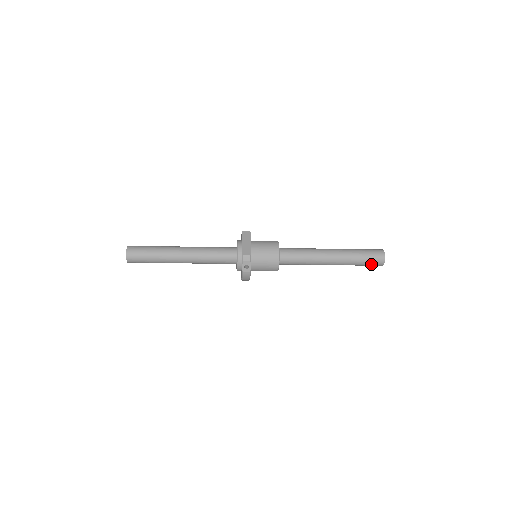
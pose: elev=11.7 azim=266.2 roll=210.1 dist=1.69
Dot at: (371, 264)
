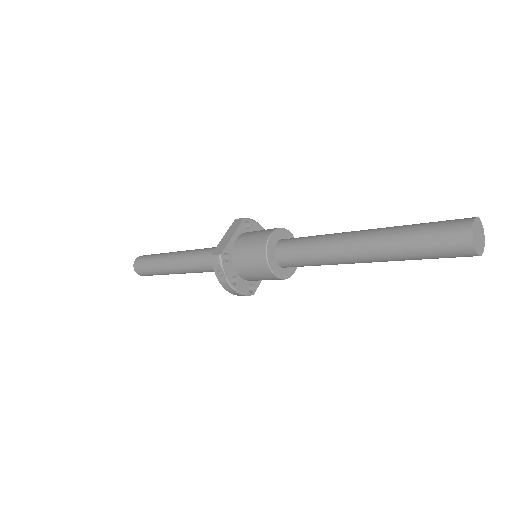
Dot at: (445, 254)
